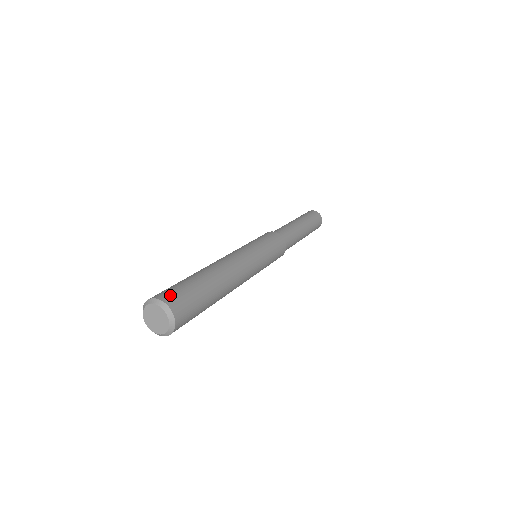
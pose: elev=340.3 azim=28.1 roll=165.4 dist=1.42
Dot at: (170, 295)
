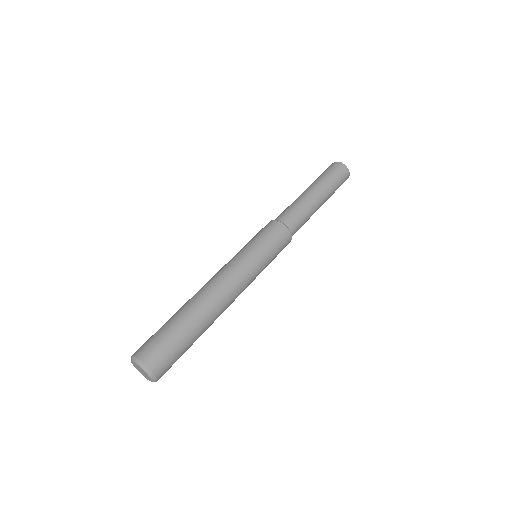
Dot at: (160, 362)
